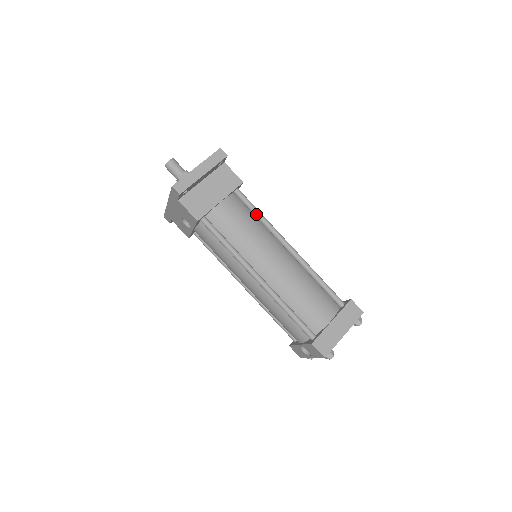
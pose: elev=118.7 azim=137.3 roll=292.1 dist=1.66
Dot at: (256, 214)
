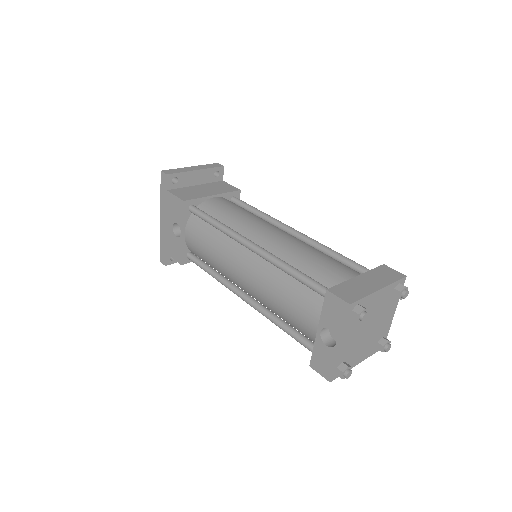
Dot at: (254, 210)
